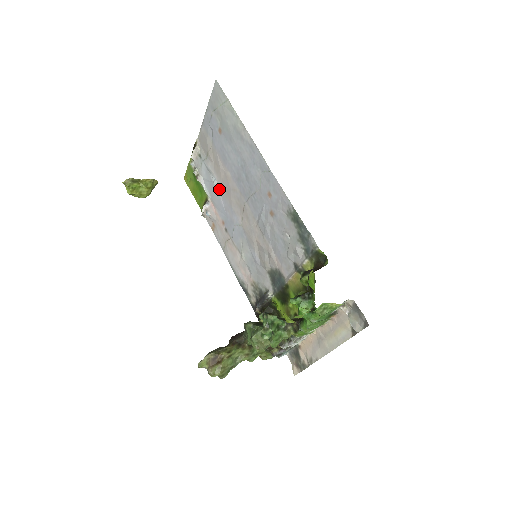
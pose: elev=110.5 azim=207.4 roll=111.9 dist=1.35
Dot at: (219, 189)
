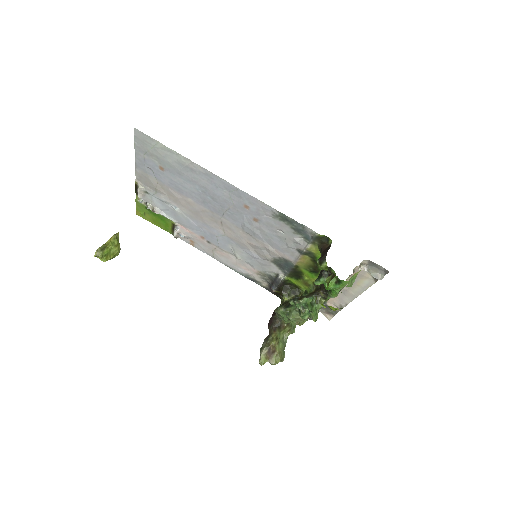
Dot at: (184, 214)
